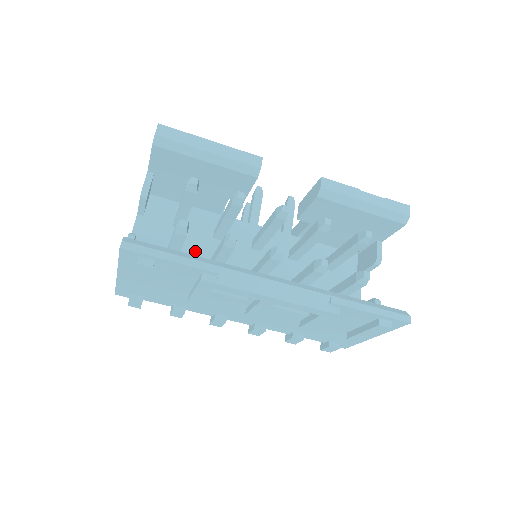
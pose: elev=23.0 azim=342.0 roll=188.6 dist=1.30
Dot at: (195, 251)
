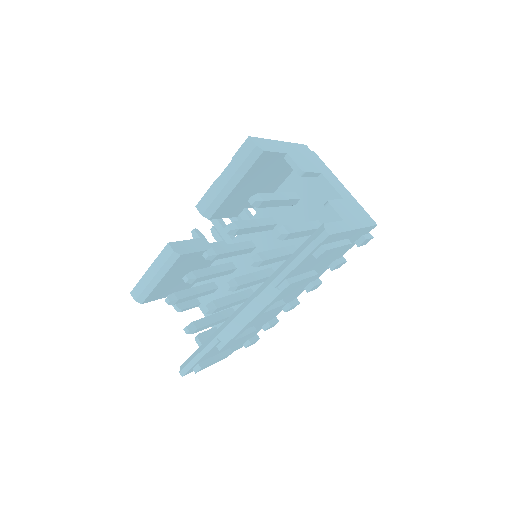
Dot at: (234, 292)
